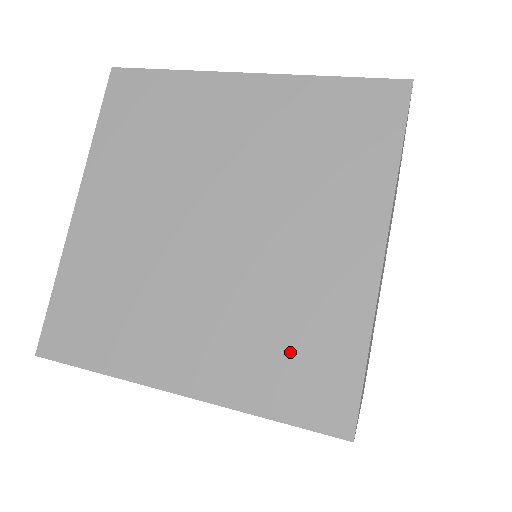
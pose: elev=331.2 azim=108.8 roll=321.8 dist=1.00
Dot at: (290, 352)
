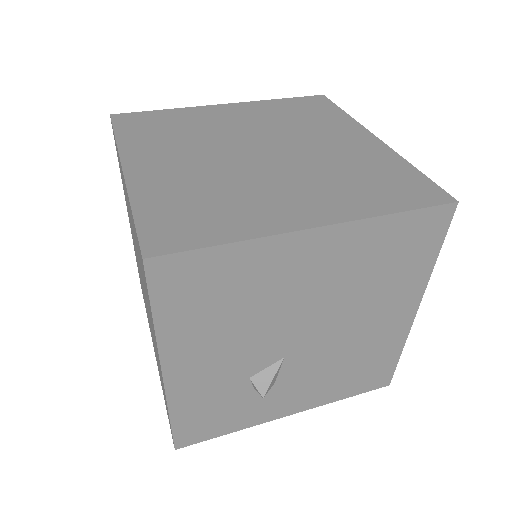
Dot at: (374, 182)
